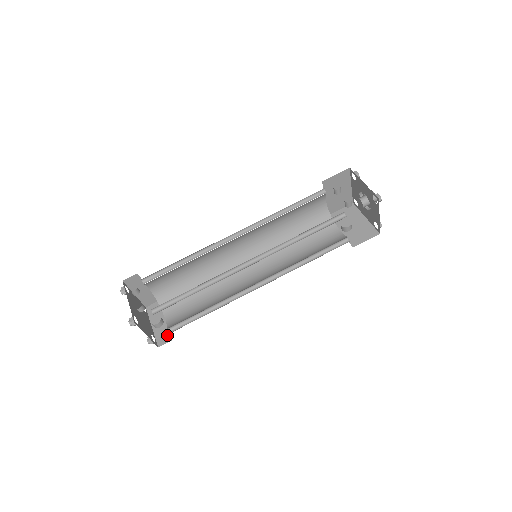
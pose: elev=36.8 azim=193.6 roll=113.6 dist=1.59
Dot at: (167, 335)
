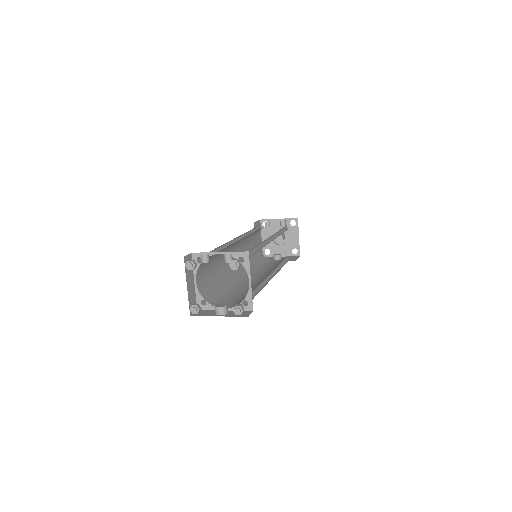
Dot at: (243, 312)
